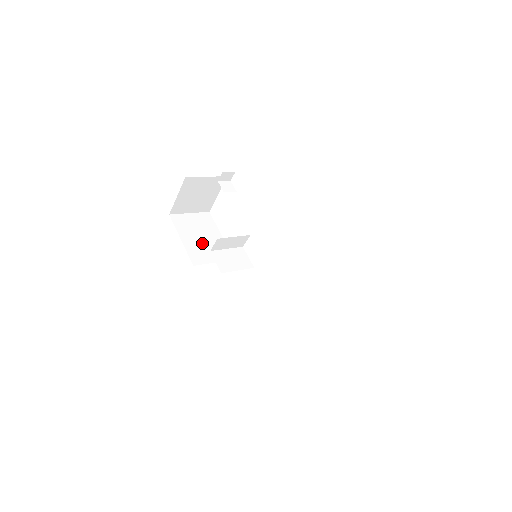
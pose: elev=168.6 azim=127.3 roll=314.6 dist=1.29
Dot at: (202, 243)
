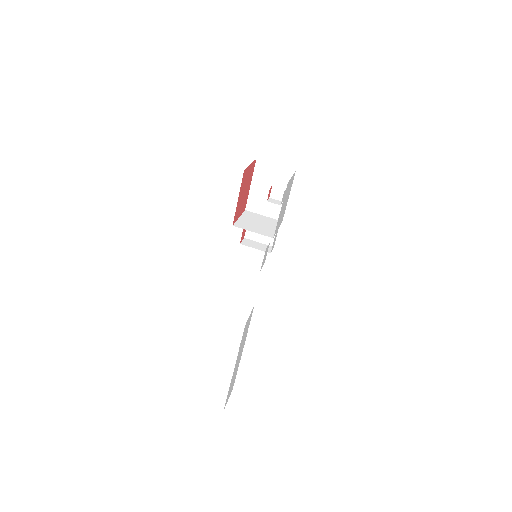
Dot at: (266, 196)
